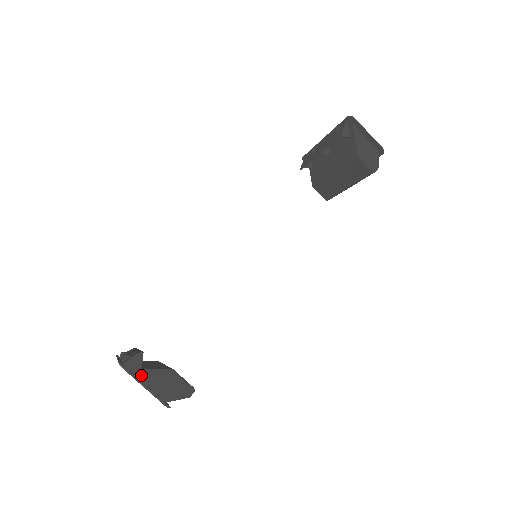
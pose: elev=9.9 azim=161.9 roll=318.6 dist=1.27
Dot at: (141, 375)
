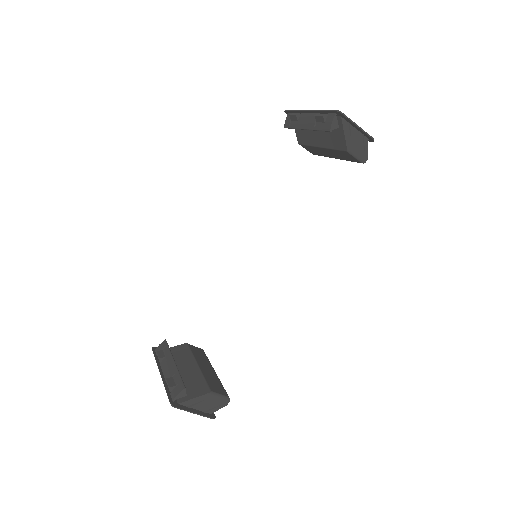
Dot at: (188, 404)
